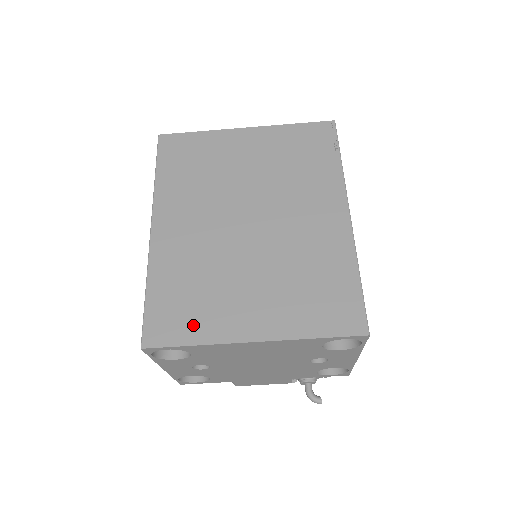
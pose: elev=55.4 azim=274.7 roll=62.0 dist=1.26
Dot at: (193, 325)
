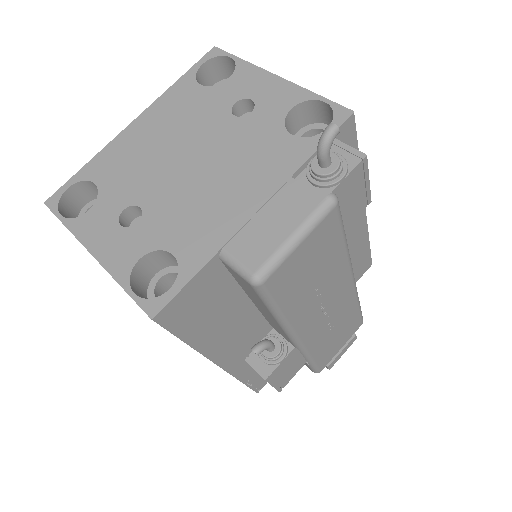
Dot at: occluded
